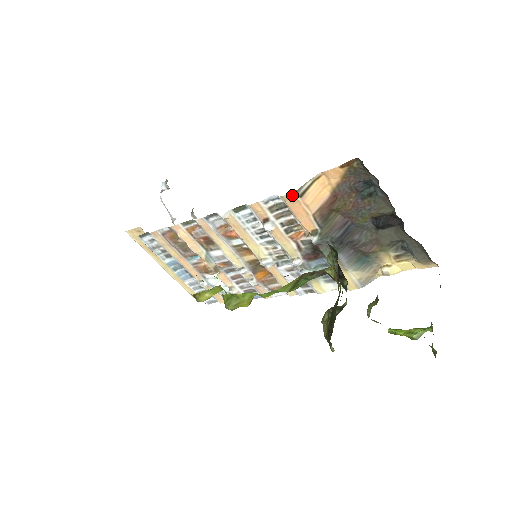
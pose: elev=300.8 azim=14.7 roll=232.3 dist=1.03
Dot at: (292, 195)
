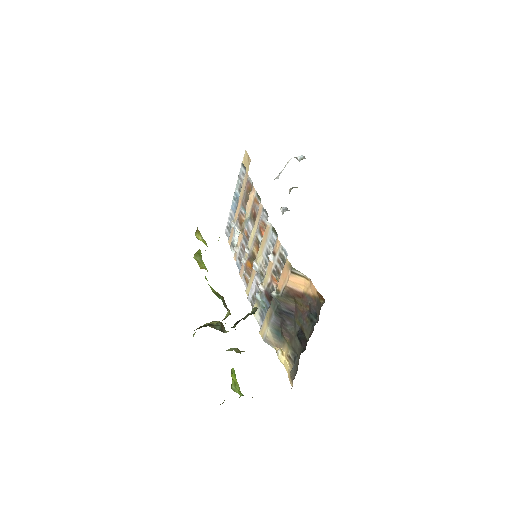
Dot at: (290, 266)
